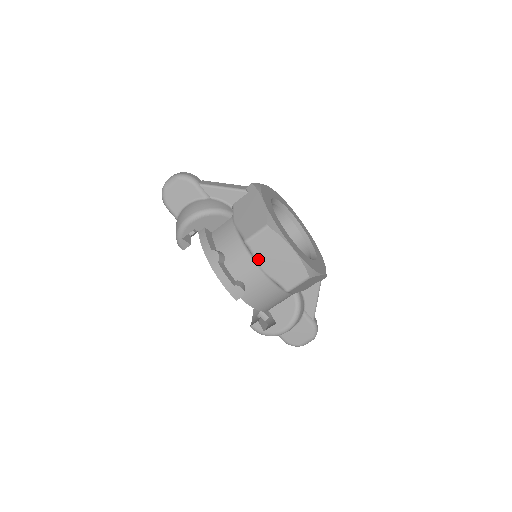
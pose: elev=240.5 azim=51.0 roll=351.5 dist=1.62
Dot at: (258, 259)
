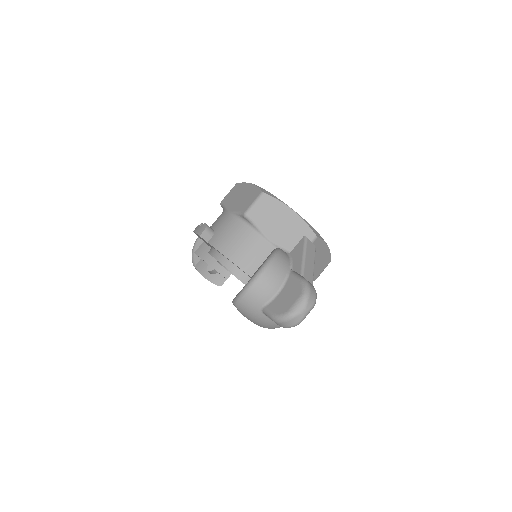
Dot at: (226, 206)
